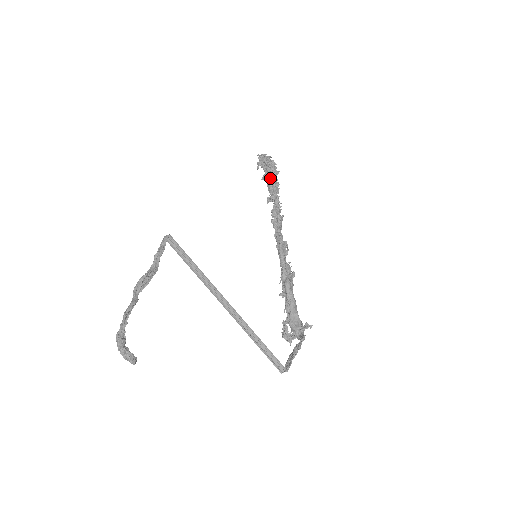
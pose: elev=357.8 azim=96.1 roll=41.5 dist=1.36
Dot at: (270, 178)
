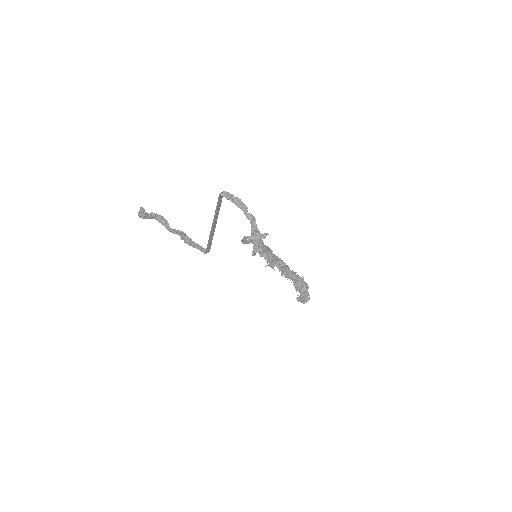
Dot at: occluded
